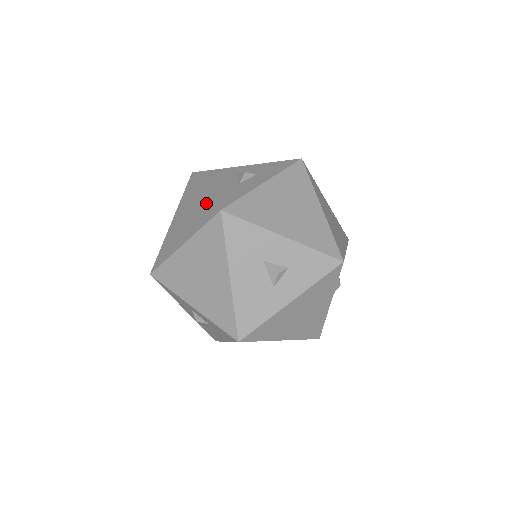
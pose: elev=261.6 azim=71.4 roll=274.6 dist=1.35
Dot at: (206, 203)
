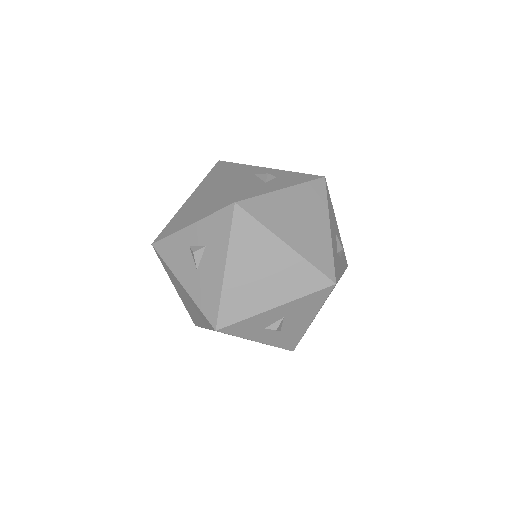
Dot at: occluded
